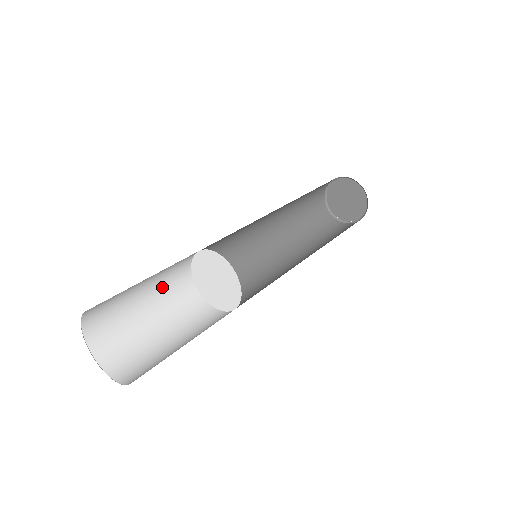
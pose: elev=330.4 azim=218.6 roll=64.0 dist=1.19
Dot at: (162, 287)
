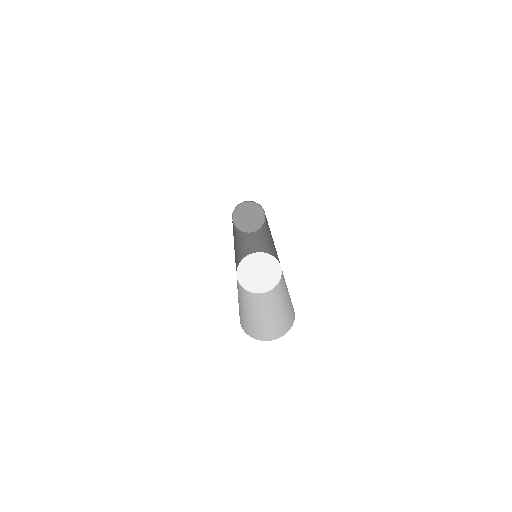
Dot at: occluded
